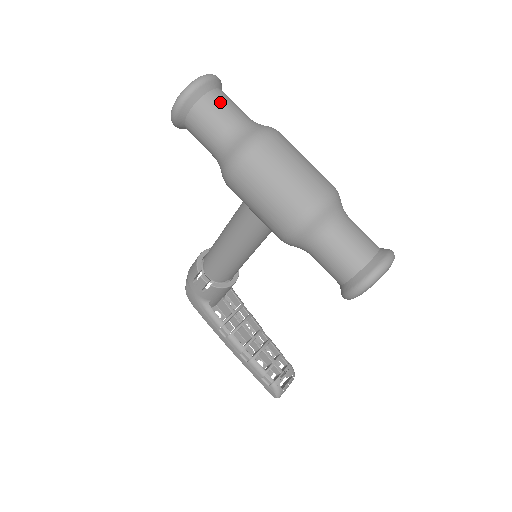
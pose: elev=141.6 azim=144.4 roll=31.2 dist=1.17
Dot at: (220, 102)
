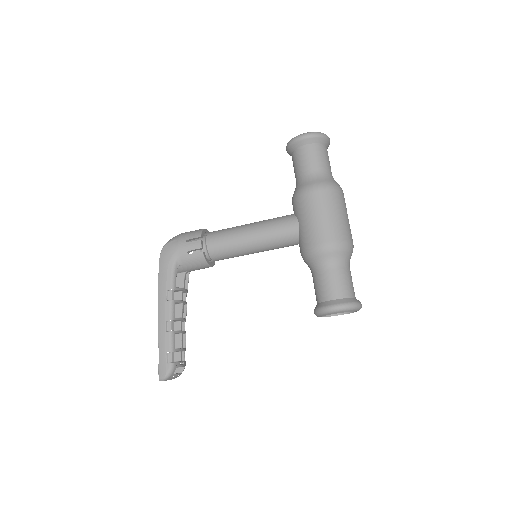
Dot at: (328, 156)
